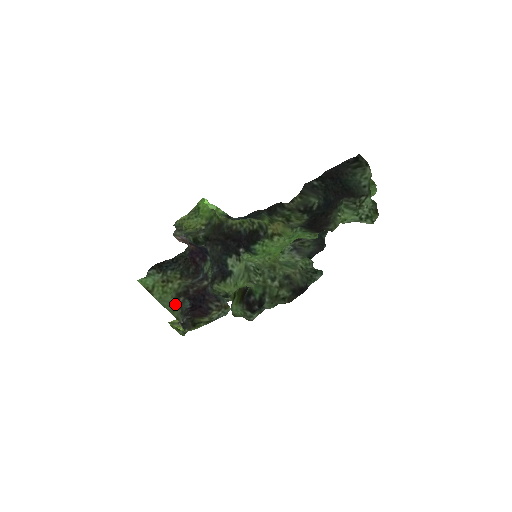
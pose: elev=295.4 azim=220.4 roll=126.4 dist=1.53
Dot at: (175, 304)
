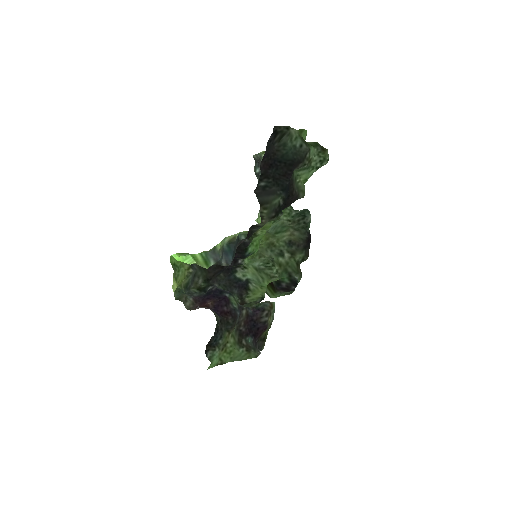
Dot at: (245, 351)
